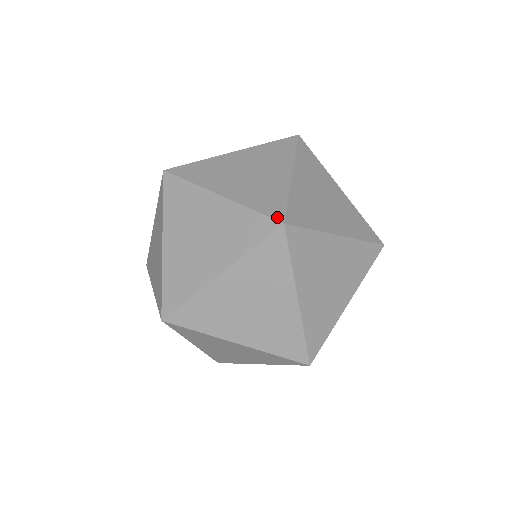
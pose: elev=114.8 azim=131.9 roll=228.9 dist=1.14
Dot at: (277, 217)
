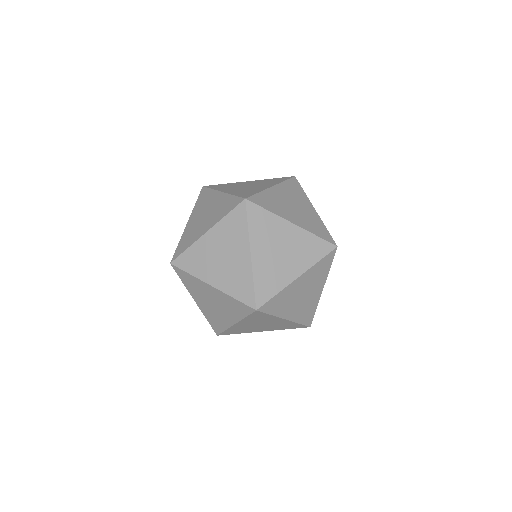
Dot at: (332, 242)
